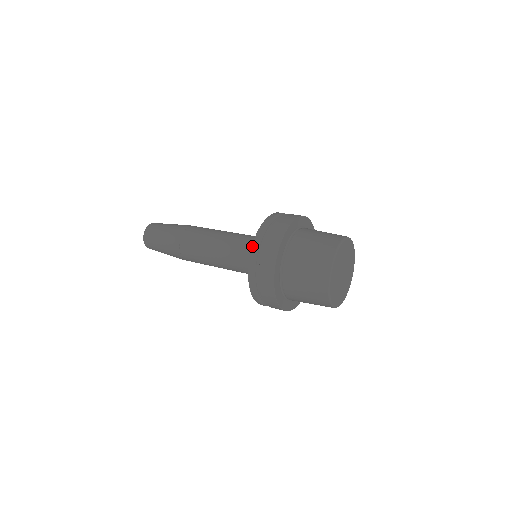
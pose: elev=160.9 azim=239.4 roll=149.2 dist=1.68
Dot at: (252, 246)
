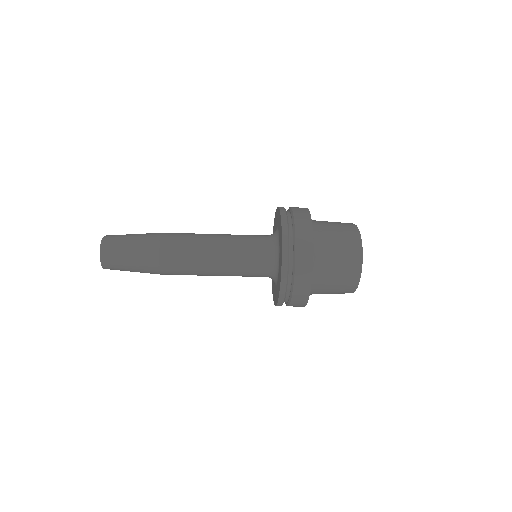
Dot at: (281, 217)
